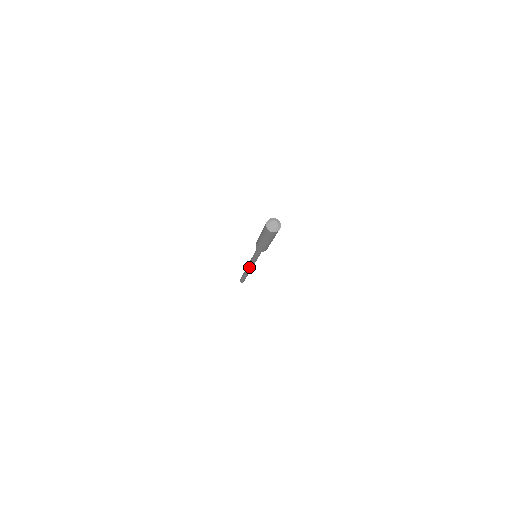
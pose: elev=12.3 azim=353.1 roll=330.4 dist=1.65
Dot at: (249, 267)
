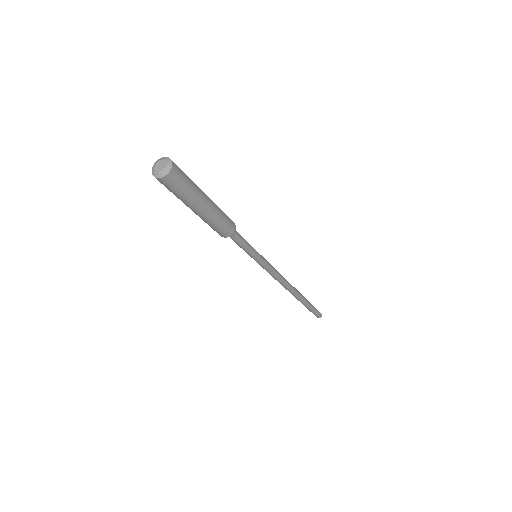
Dot at: occluded
